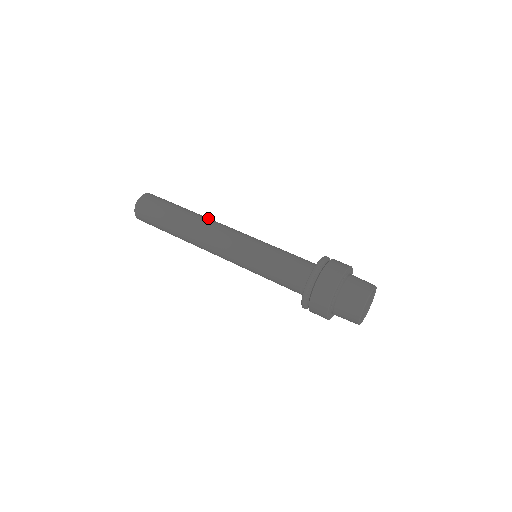
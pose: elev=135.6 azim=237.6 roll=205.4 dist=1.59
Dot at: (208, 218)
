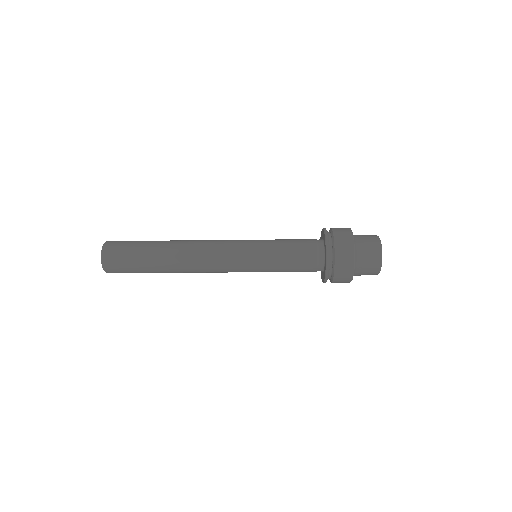
Dot at: occluded
